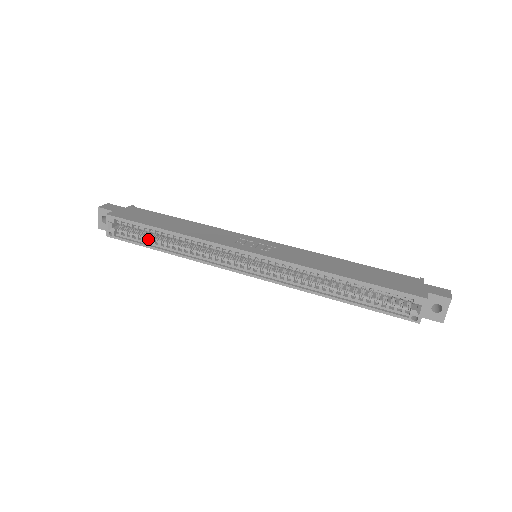
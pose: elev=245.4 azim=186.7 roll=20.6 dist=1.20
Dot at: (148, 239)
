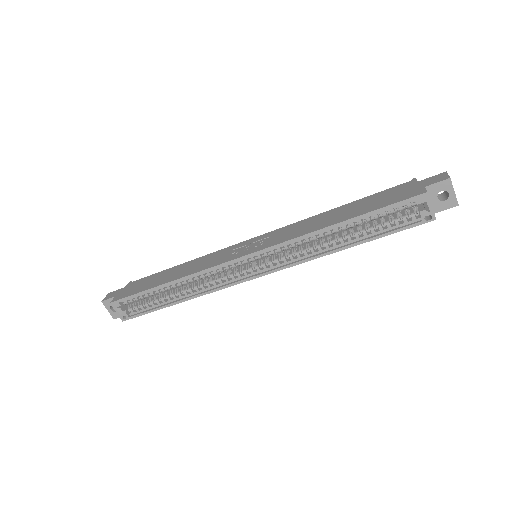
Dot at: (157, 301)
